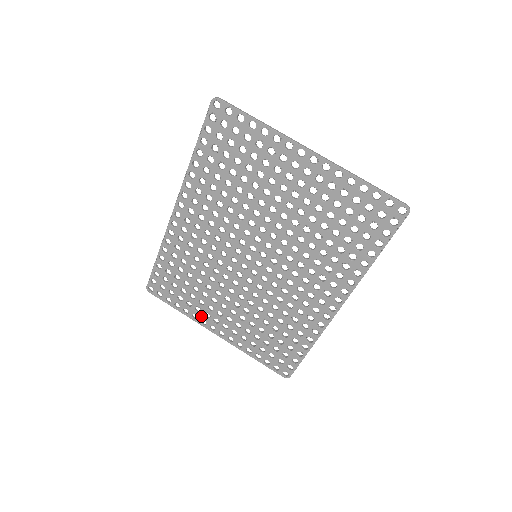
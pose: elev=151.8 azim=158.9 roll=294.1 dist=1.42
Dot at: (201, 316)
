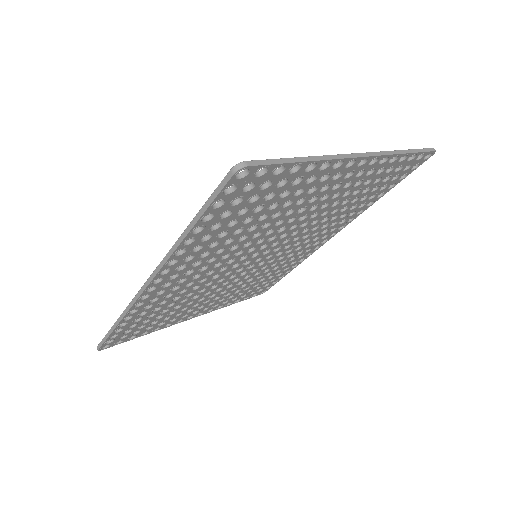
Dot at: (176, 321)
